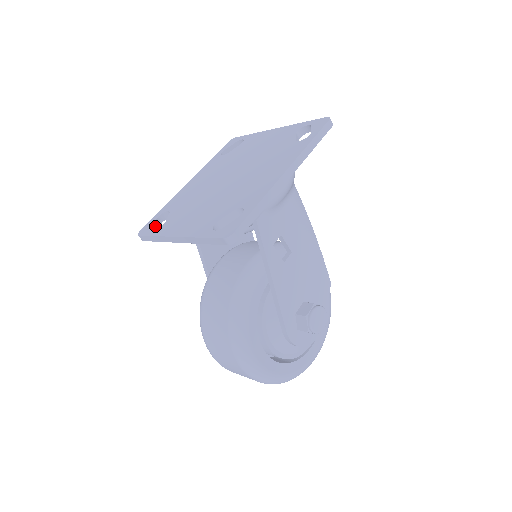
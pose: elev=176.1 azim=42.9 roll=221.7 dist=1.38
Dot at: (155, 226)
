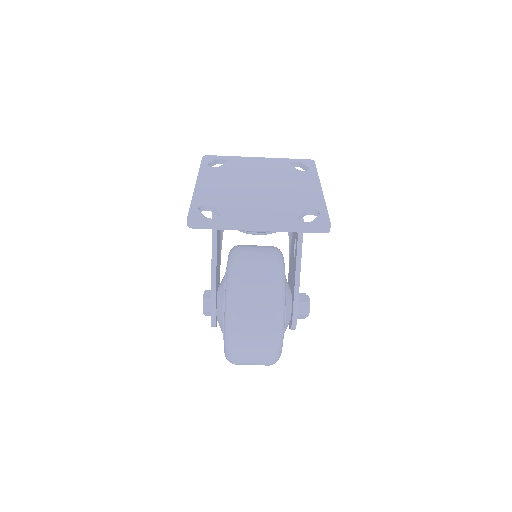
Dot at: (203, 216)
